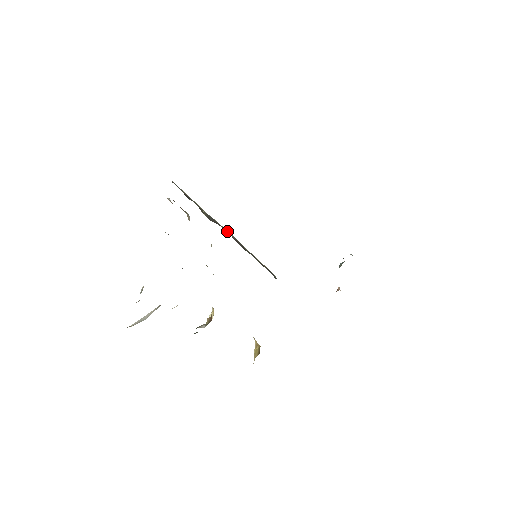
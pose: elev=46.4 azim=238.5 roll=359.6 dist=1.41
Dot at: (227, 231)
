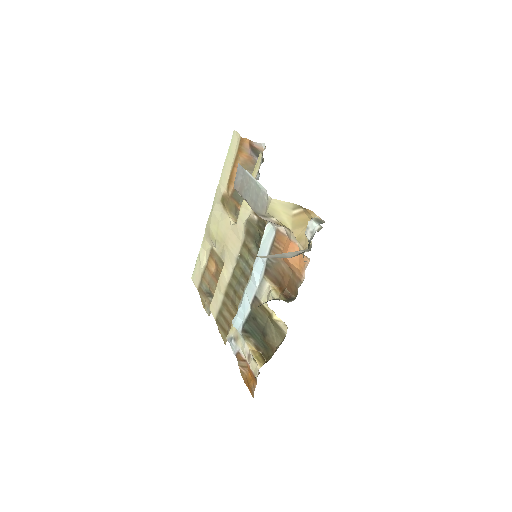
Dot at: occluded
